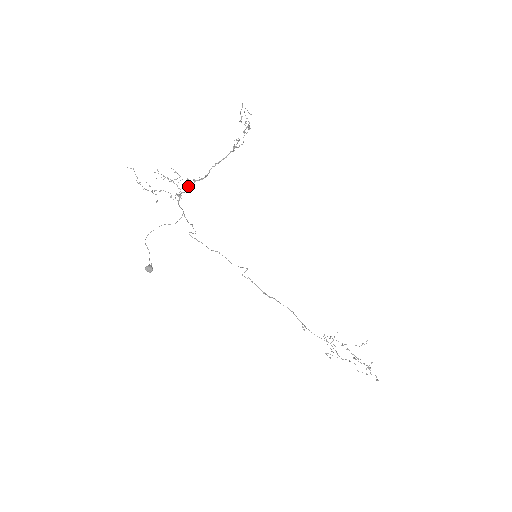
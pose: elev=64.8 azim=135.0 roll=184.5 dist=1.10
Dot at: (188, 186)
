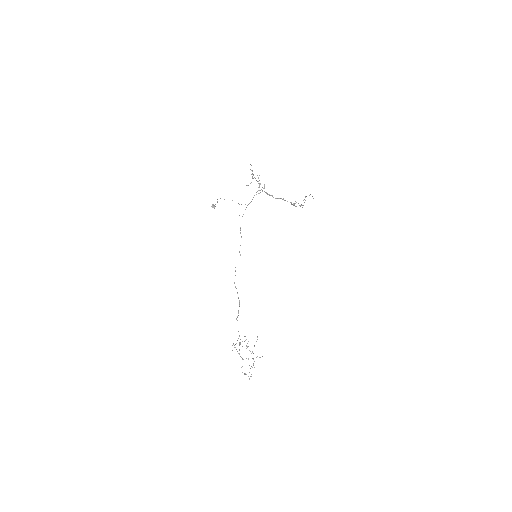
Dot at: (266, 193)
